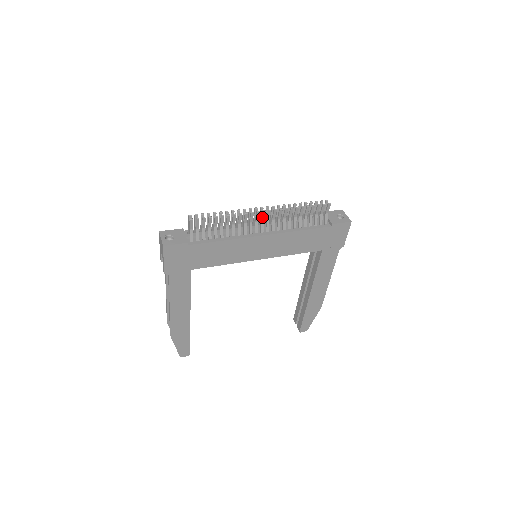
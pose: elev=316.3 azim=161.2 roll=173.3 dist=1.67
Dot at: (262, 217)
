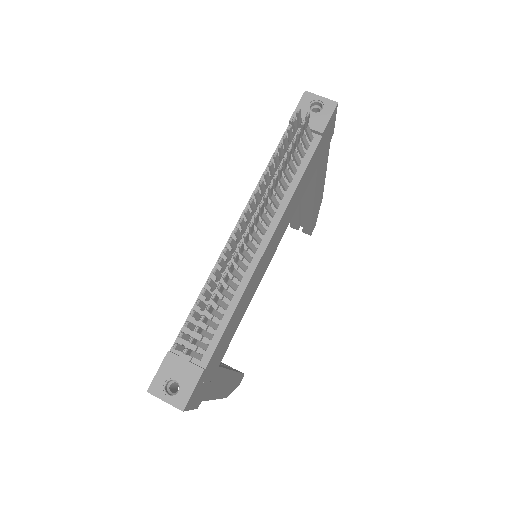
Dot at: (251, 231)
